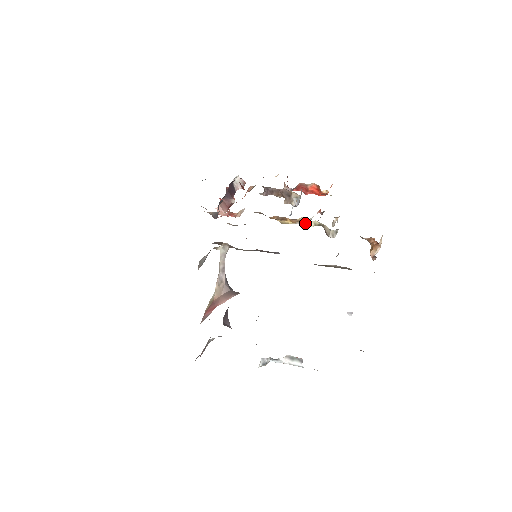
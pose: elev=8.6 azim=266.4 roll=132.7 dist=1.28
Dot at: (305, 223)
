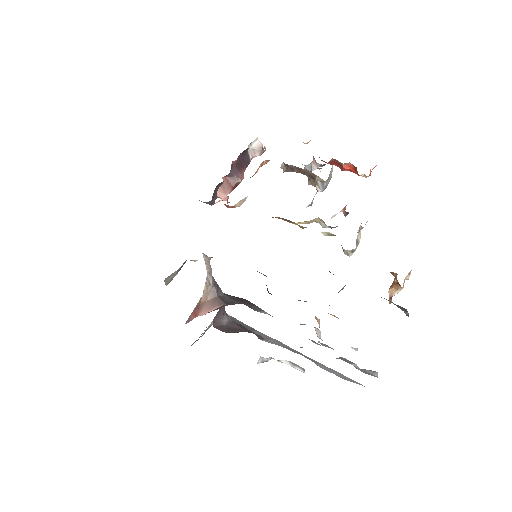
Dot at: (321, 224)
